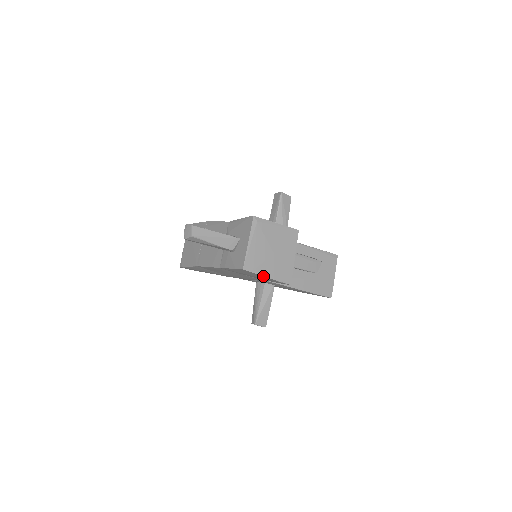
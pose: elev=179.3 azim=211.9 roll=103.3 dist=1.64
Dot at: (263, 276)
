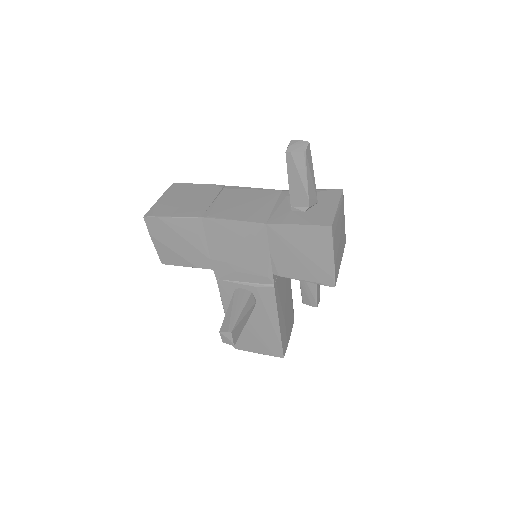
Dot at: (332, 253)
